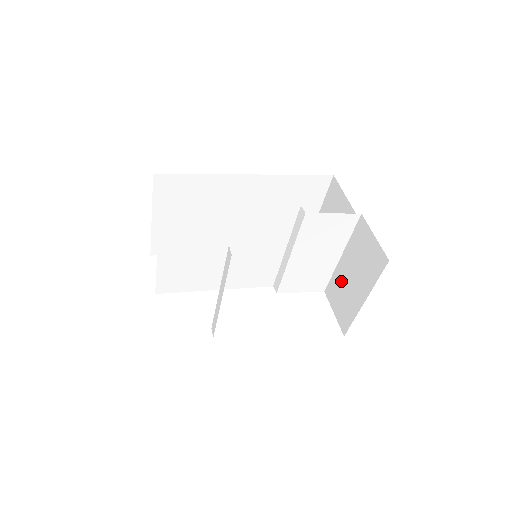
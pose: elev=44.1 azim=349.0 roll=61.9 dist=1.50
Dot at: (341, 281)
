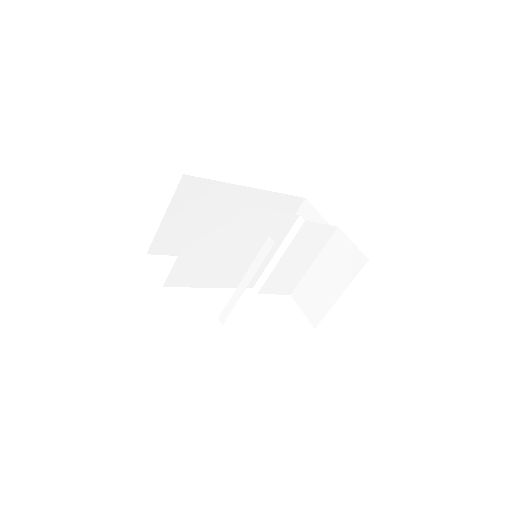
Dot at: (312, 283)
